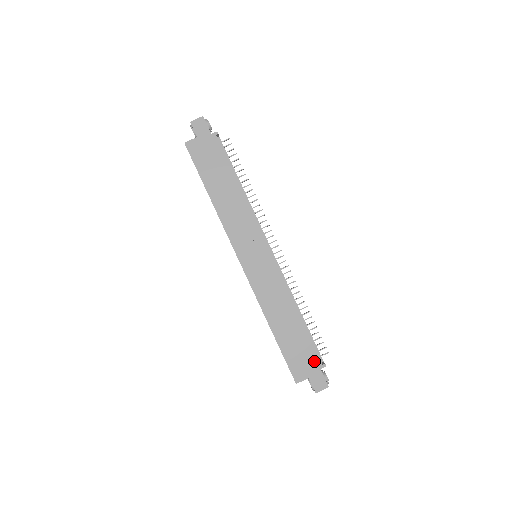
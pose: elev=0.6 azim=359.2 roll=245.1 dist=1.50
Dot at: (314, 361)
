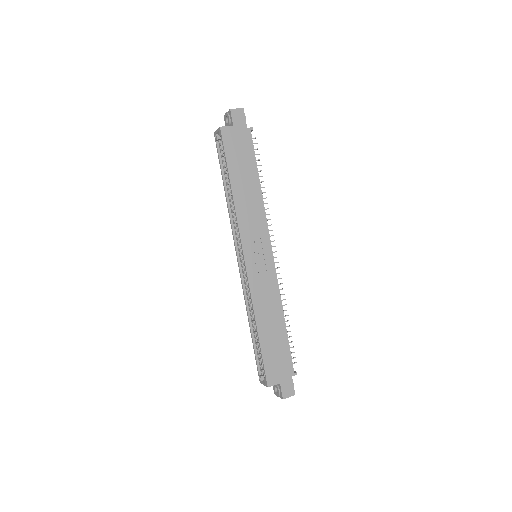
Dot at: (288, 368)
